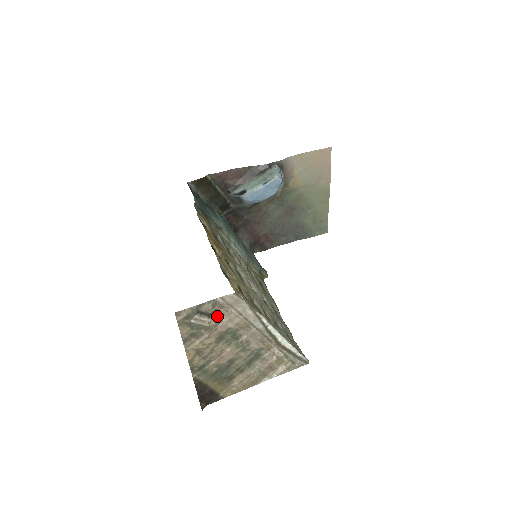
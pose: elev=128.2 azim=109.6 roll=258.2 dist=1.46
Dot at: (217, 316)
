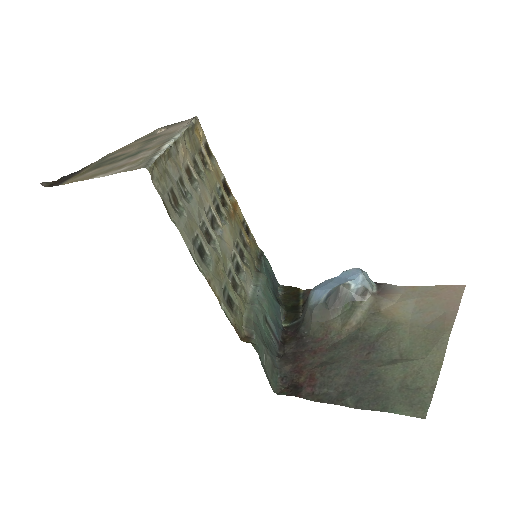
Dot at: occluded
